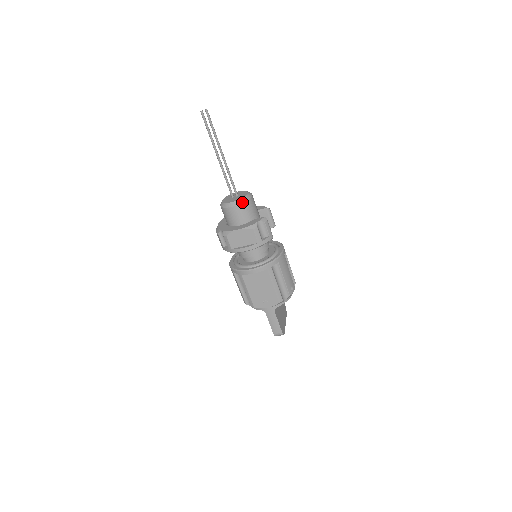
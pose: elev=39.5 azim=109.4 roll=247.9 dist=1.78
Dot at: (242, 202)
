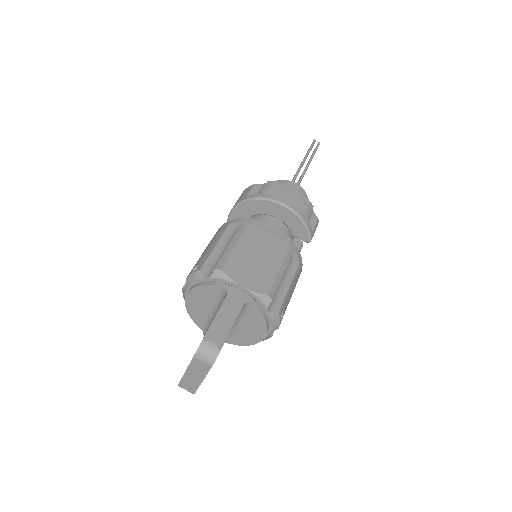
Dot at: occluded
